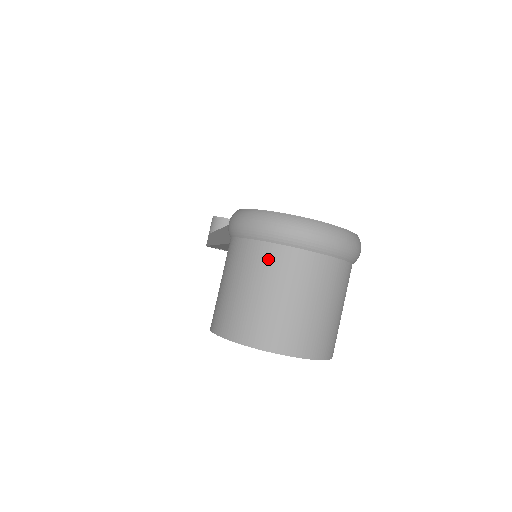
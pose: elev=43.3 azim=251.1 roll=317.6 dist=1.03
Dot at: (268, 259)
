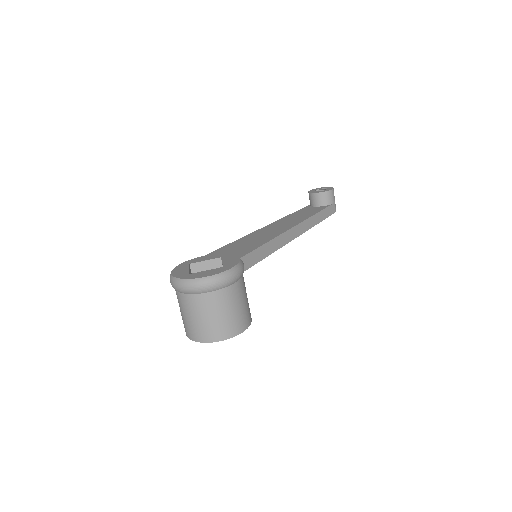
Dot at: (177, 297)
